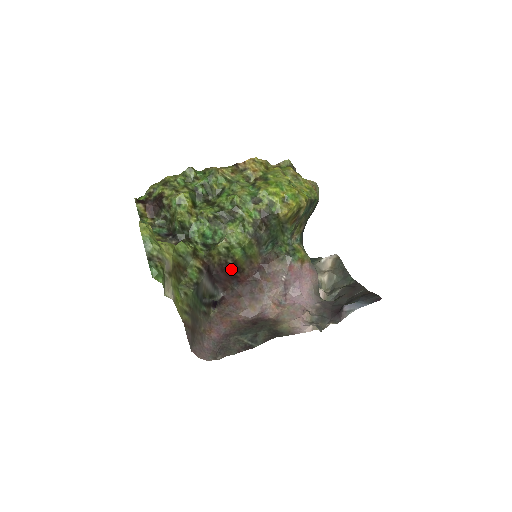
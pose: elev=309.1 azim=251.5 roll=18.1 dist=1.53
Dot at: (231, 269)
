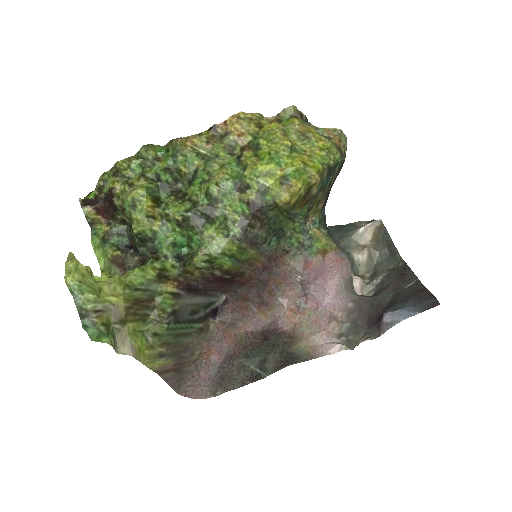
Dot at: (223, 278)
